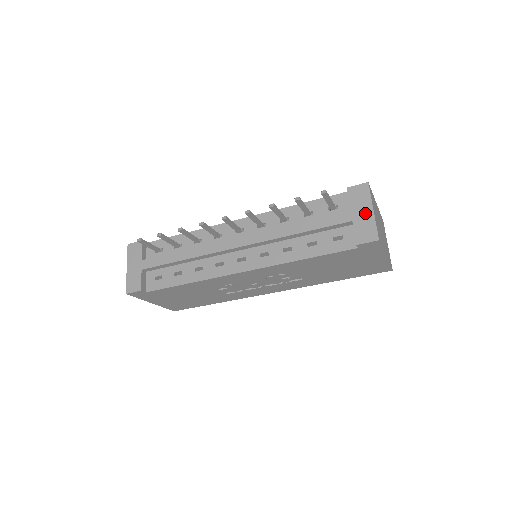
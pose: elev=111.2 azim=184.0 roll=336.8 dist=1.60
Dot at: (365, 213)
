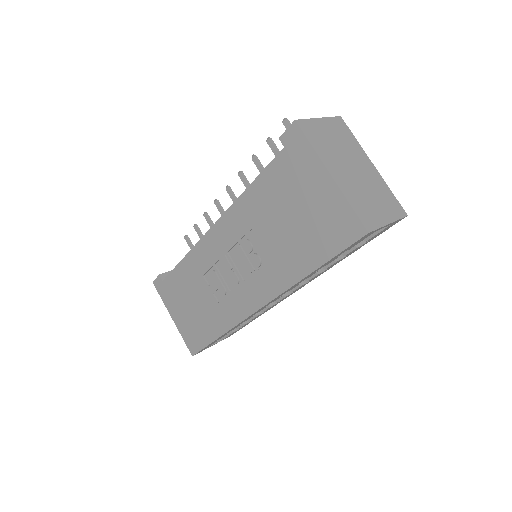
Dot at: occluded
